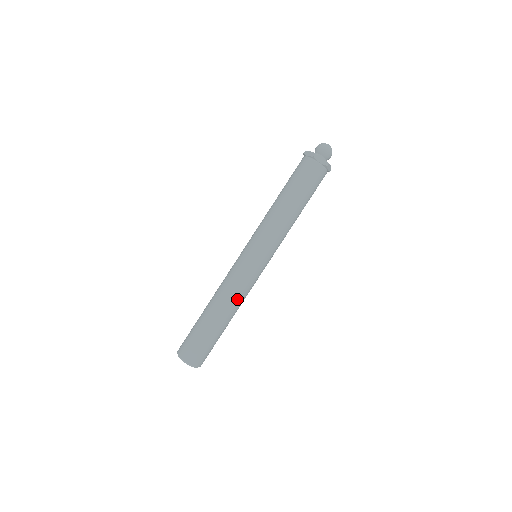
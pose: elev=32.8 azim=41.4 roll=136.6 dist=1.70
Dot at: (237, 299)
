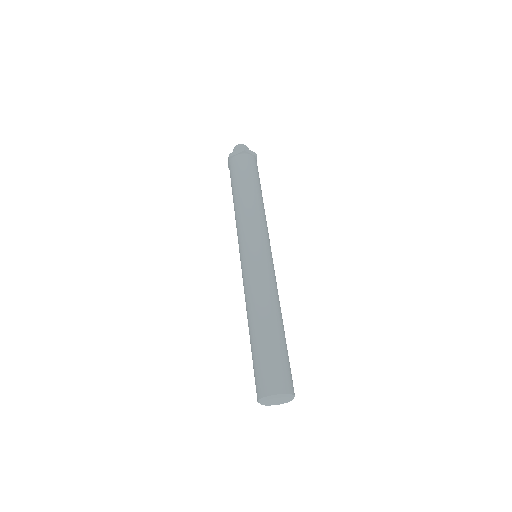
Dot at: (277, 297)
